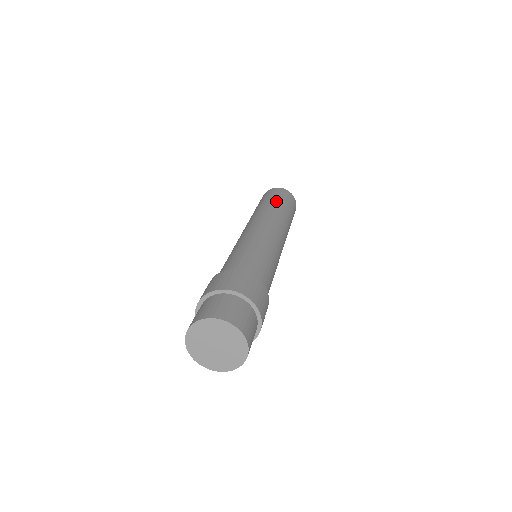
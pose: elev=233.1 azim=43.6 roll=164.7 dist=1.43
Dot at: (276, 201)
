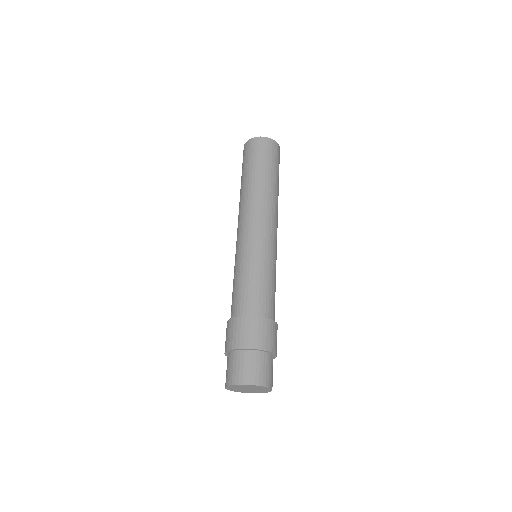
Dot at: (270, 172)
